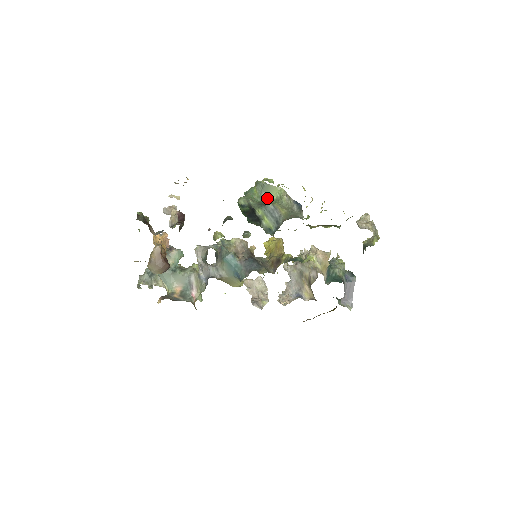
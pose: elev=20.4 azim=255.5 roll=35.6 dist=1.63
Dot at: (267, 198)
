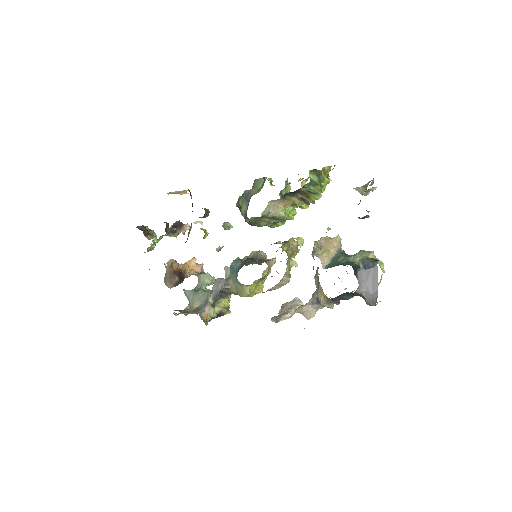
Dot at: occluded
